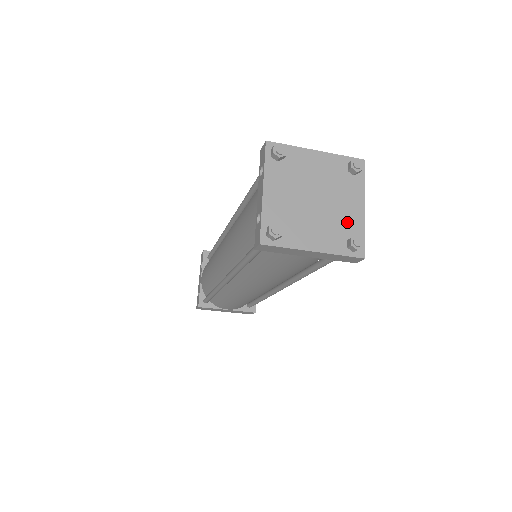
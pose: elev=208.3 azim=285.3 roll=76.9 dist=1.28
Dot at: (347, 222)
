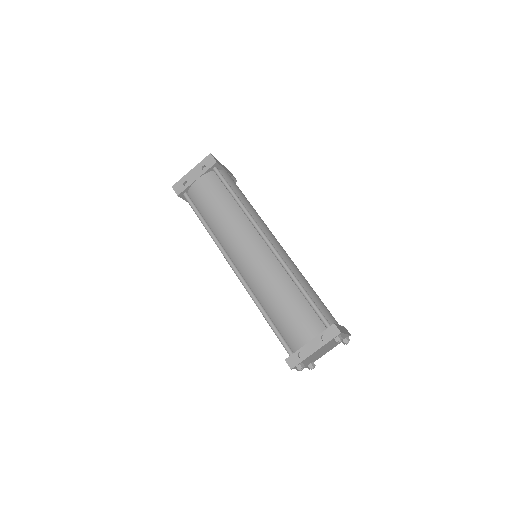
Dot at: (319, 357)
